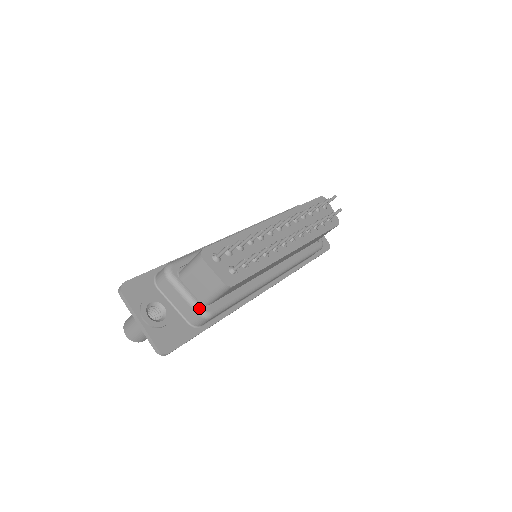
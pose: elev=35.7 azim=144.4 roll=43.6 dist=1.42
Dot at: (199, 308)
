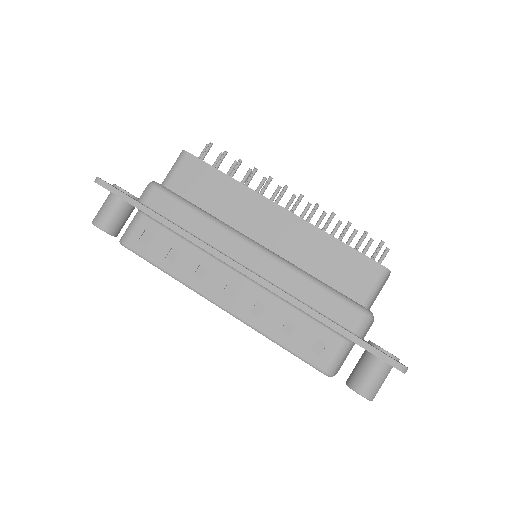
Dot at: occluded
